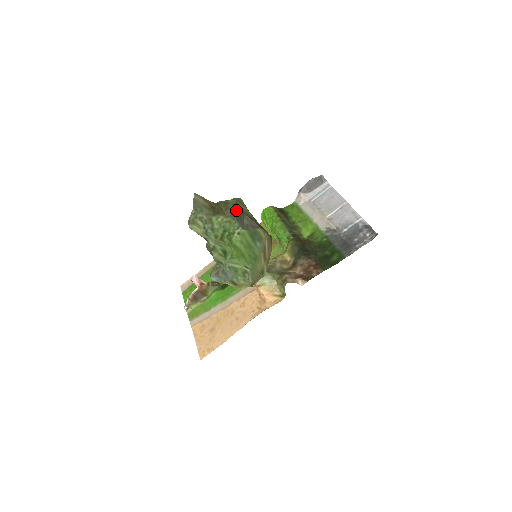
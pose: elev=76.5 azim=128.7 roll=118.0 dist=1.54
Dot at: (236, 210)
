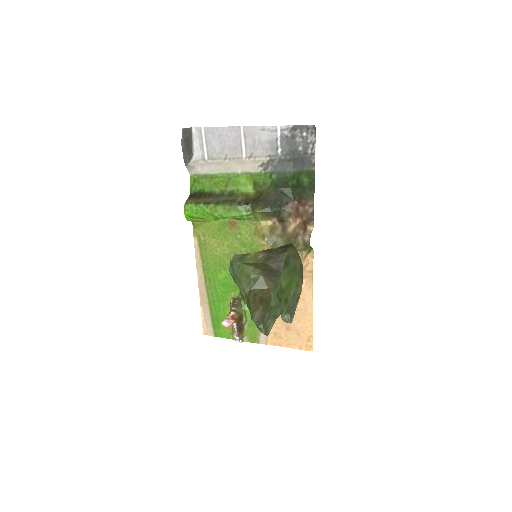
Dot at: (266, 273)
